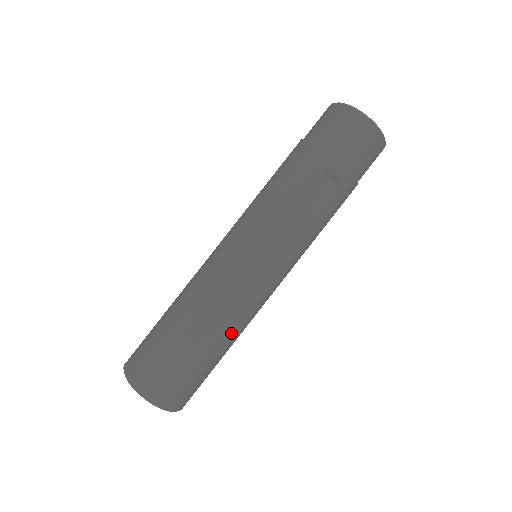
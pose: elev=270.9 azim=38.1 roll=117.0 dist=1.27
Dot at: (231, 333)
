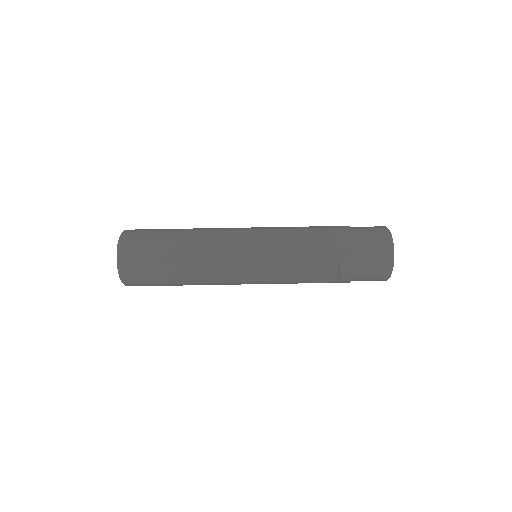
Dot at: (199, 283)
